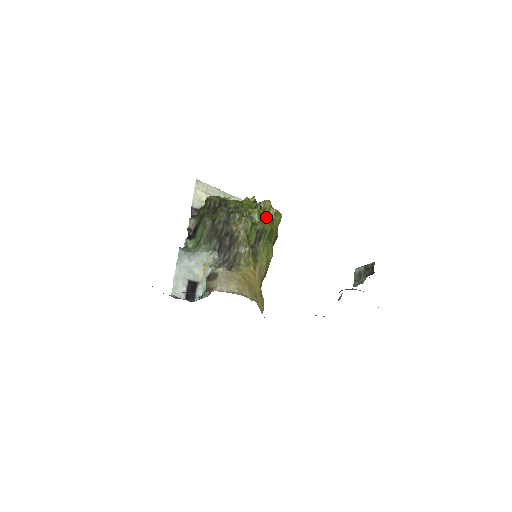
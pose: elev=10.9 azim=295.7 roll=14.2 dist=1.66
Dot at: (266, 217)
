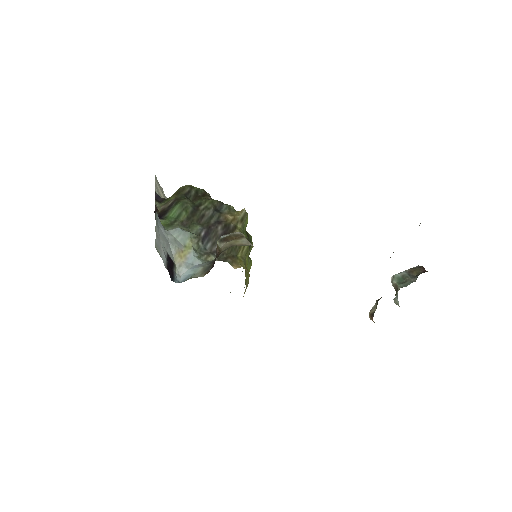
Dot at: occluded
